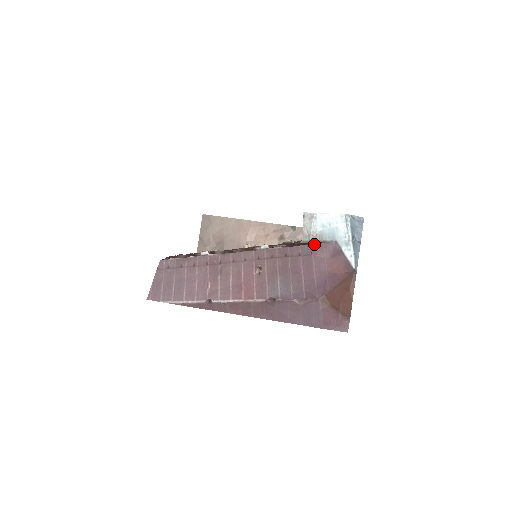
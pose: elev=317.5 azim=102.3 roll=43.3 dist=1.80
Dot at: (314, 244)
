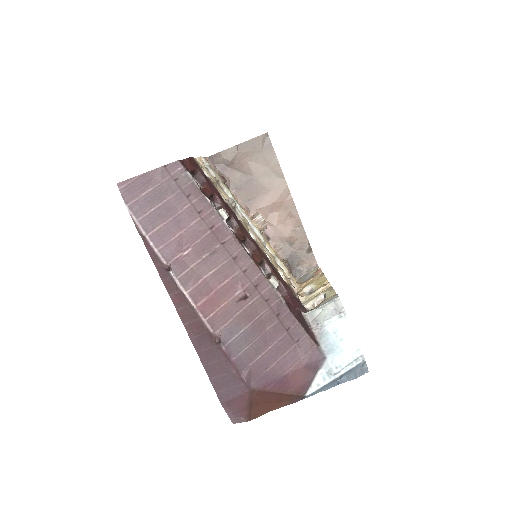
Dot at: (309, 336)
